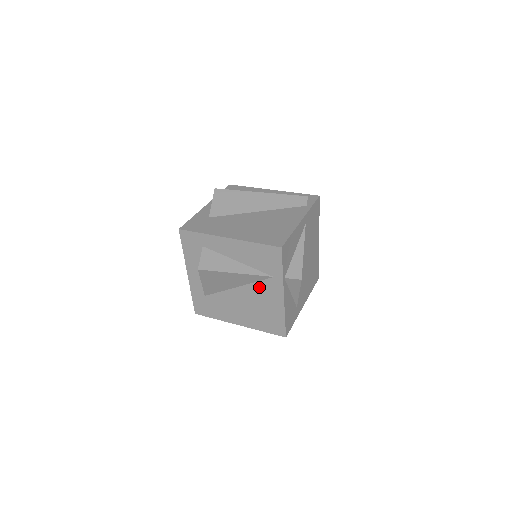
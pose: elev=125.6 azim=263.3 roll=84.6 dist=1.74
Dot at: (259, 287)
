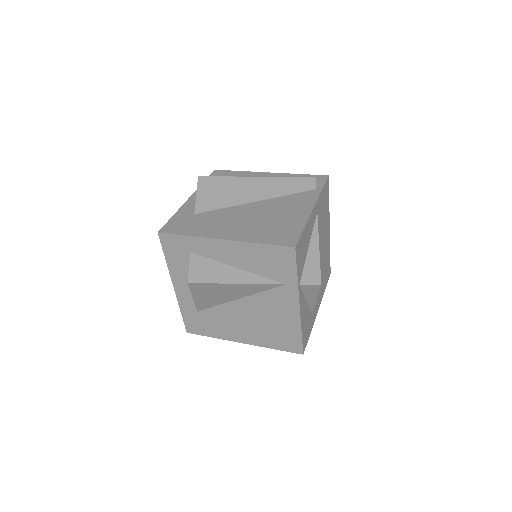
Dot at: (267, 297)
